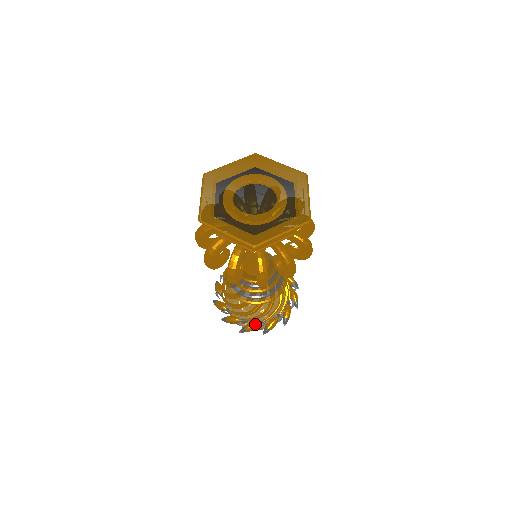
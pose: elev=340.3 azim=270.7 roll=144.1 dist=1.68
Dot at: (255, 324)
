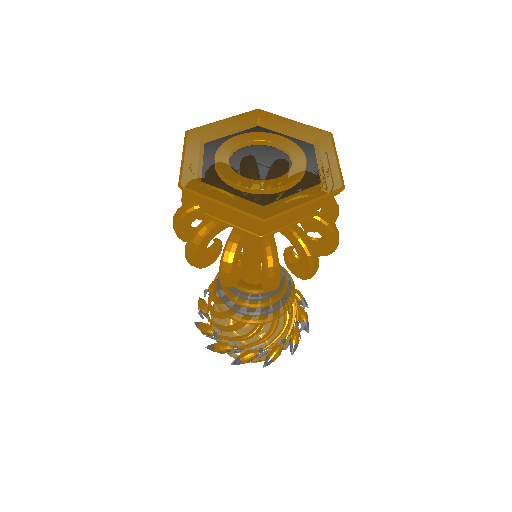
Dot at: (253, 352)
